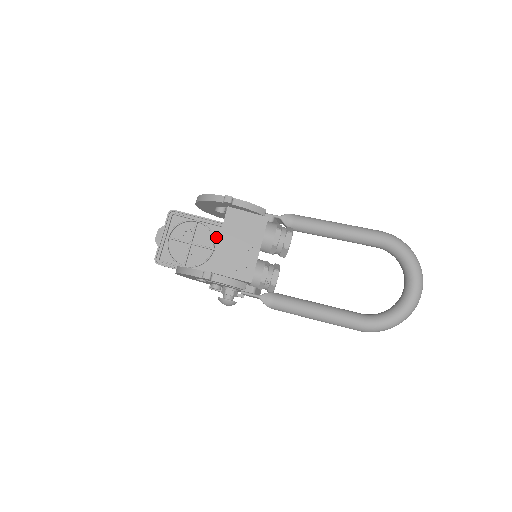
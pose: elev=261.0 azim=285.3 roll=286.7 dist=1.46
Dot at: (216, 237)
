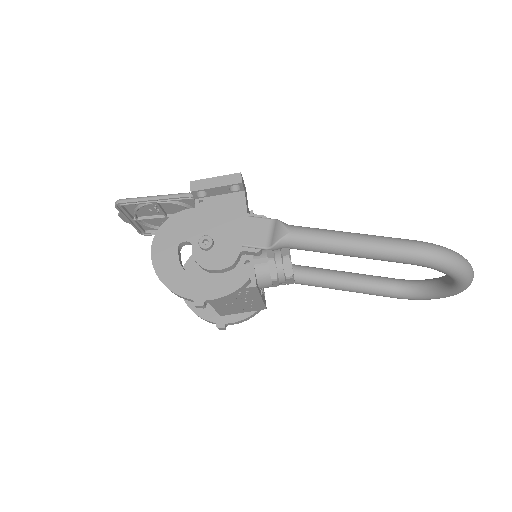
Dot at: (190, 204)
